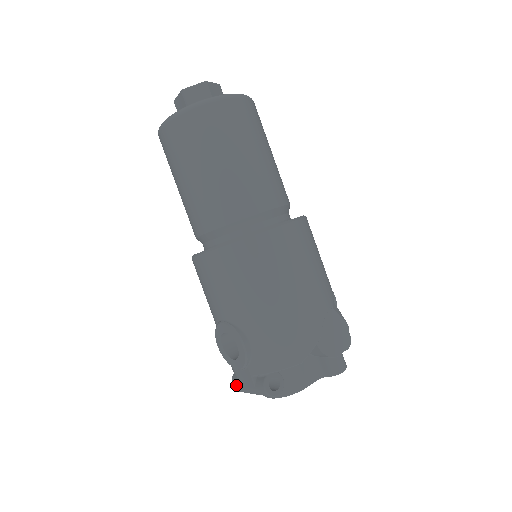
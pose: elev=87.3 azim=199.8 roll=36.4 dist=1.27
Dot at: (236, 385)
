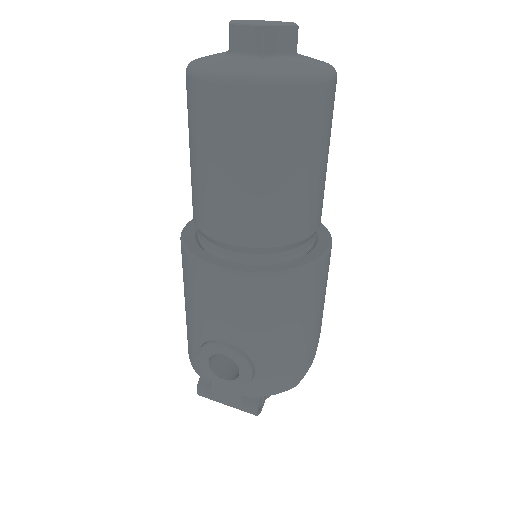
Dot at: (205, 394)
